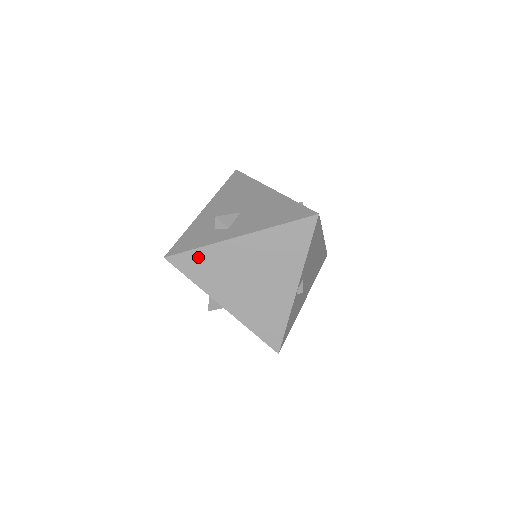
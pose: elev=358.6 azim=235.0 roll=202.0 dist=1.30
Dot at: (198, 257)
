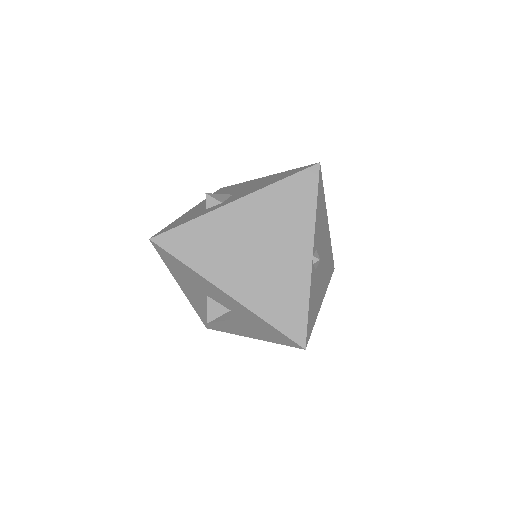
Dot at: (190, 232)
